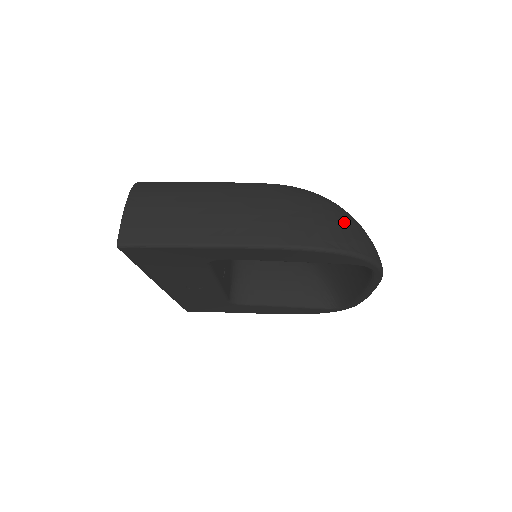
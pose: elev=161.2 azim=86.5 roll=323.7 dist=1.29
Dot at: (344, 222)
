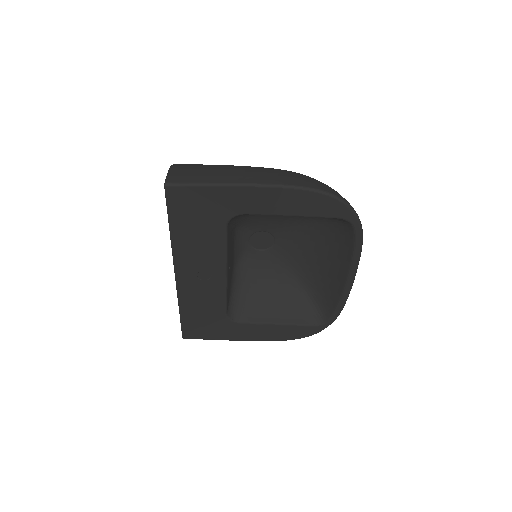
Dot at: occluded
